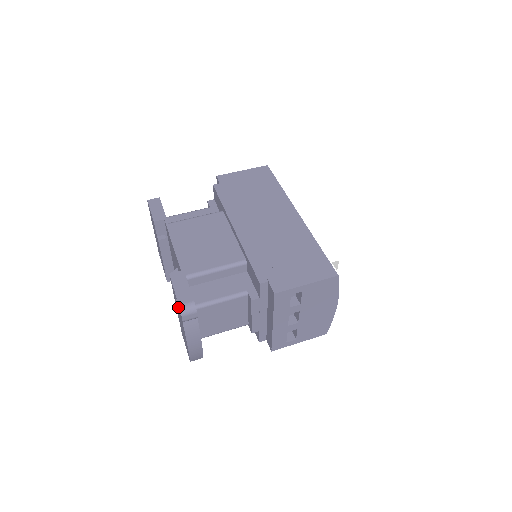
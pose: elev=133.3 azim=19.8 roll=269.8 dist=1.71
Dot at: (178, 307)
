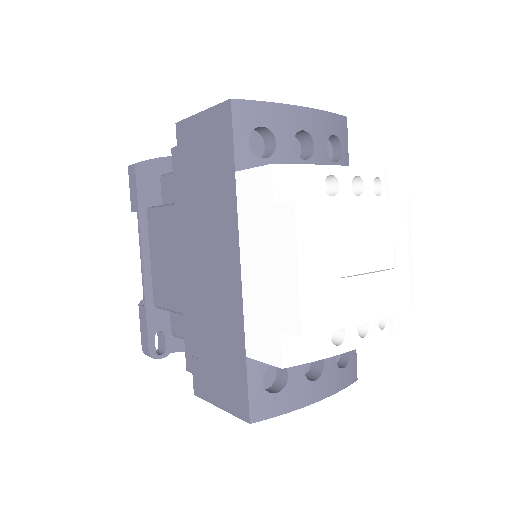
Dot at: (157, 334)
